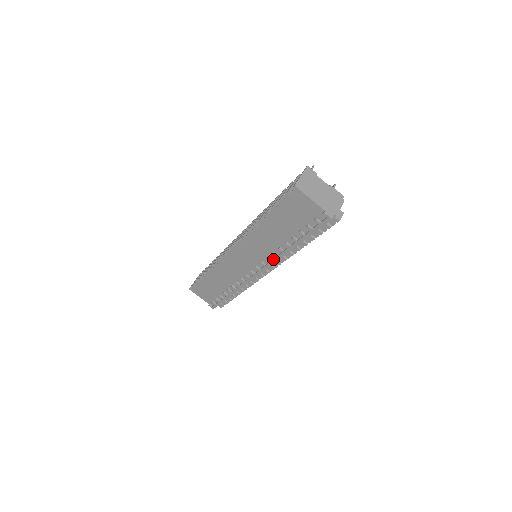
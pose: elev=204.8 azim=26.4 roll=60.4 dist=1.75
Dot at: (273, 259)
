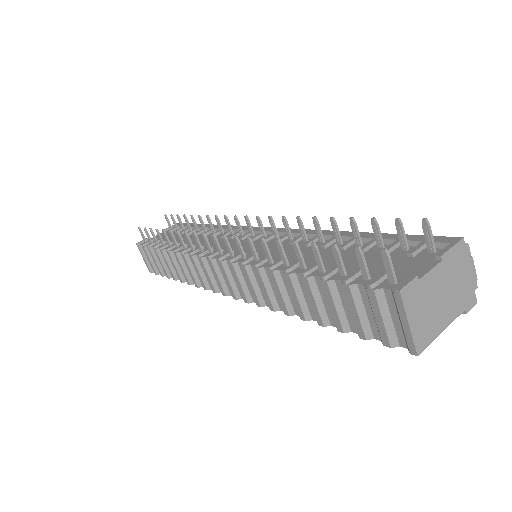
Dot at: occluded
